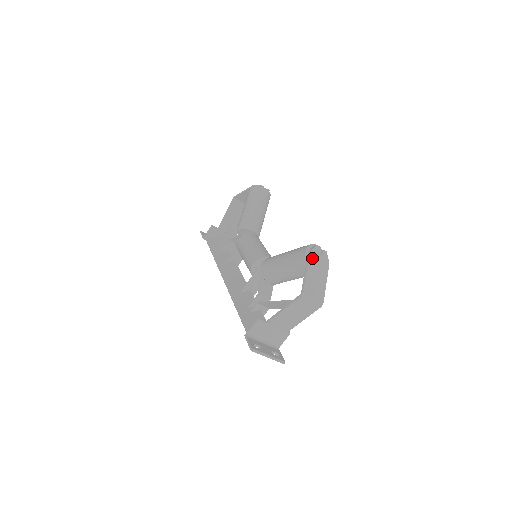
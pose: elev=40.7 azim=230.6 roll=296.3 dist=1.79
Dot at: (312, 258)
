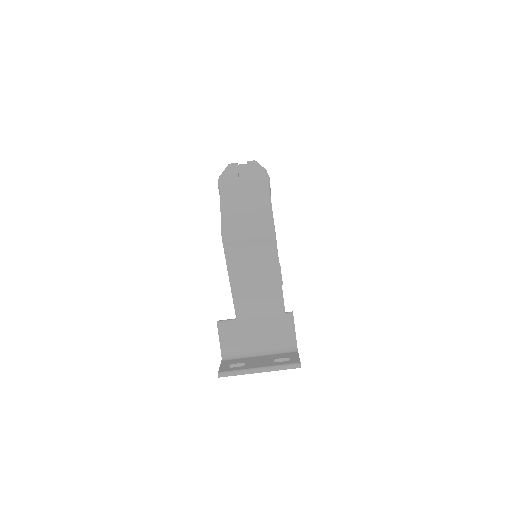
Dot at: (227, 182)
